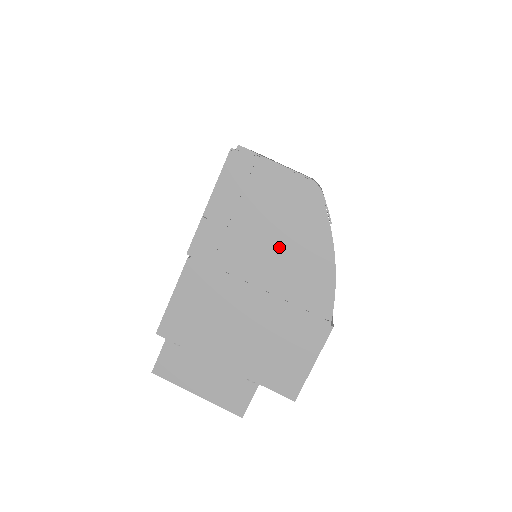
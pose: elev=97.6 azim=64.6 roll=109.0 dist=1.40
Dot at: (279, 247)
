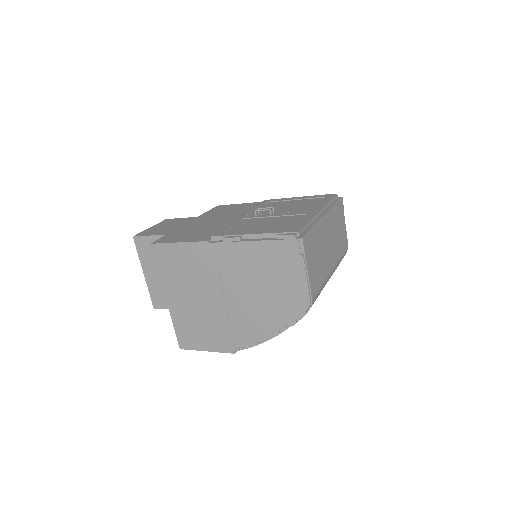
Dot at: (256, 299)
